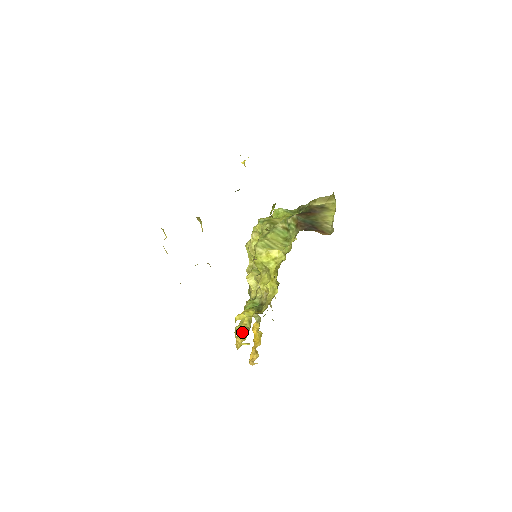
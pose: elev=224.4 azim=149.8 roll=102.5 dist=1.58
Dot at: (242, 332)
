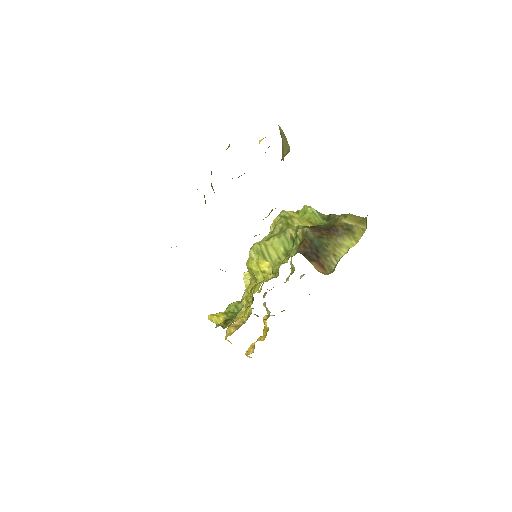
Dot at: (236, 324)
